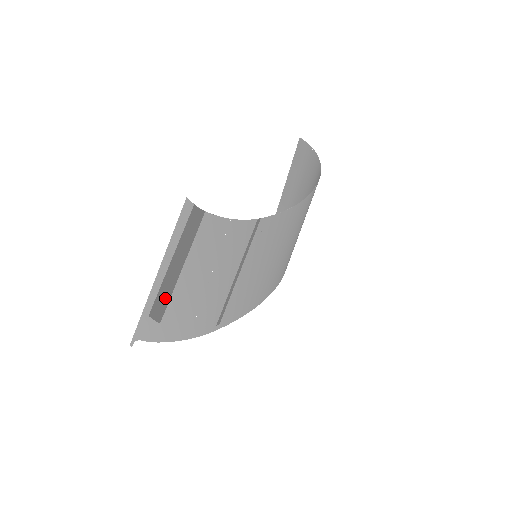
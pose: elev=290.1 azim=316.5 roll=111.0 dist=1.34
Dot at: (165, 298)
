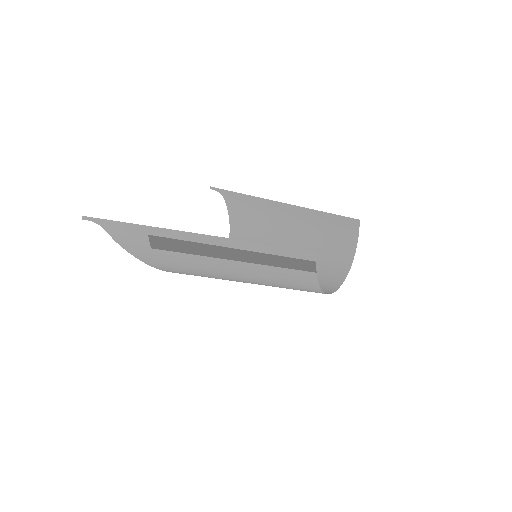
Dot at: (189, 250)
